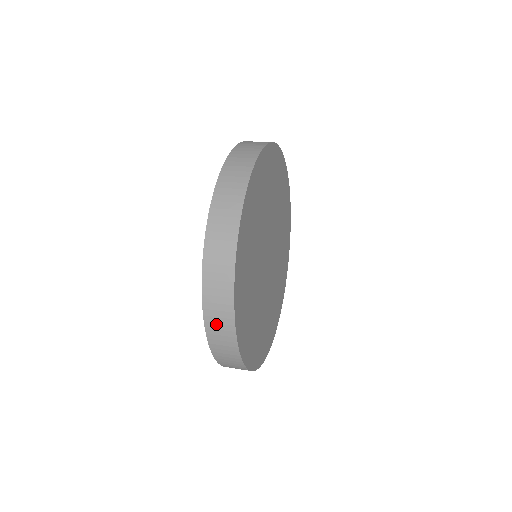
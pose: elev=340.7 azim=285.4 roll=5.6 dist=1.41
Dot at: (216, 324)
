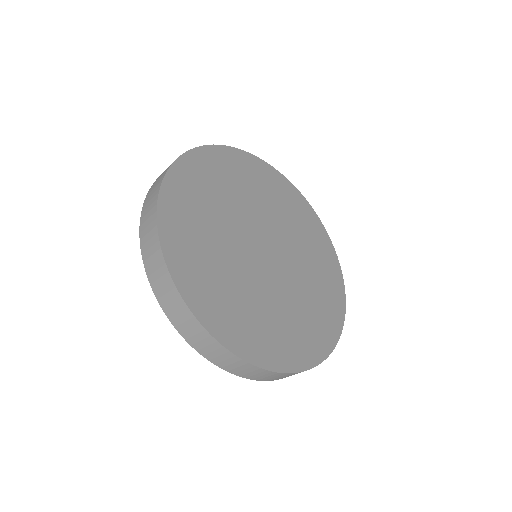
Dot at: occluded
